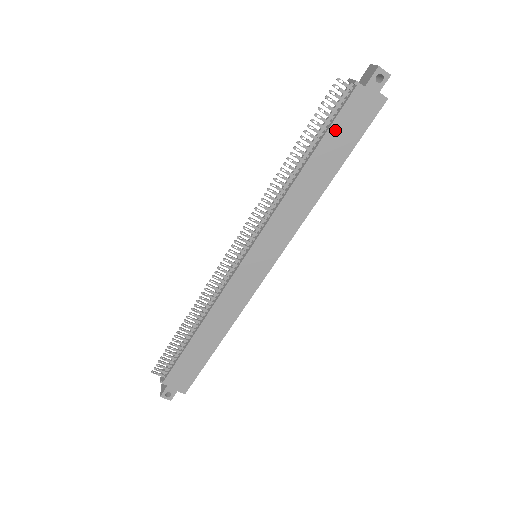
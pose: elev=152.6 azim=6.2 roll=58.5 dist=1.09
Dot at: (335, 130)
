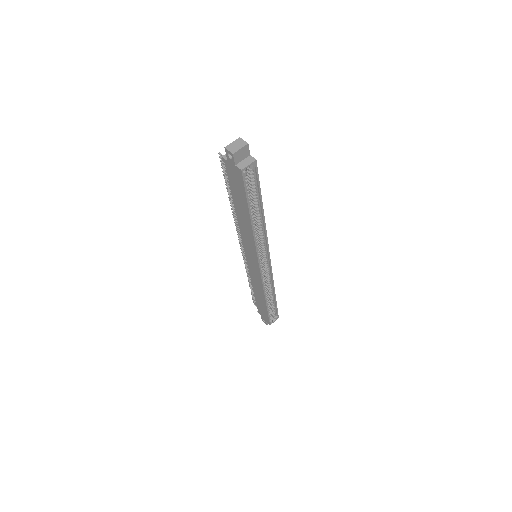
Dot at: (233, 188)
